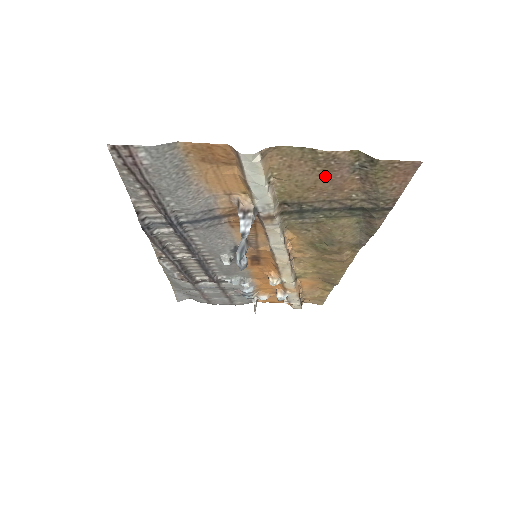
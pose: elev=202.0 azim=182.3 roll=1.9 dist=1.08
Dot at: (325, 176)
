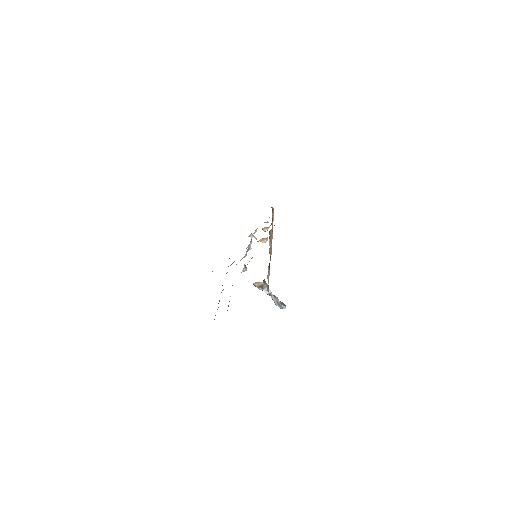
Dot at: occluded
